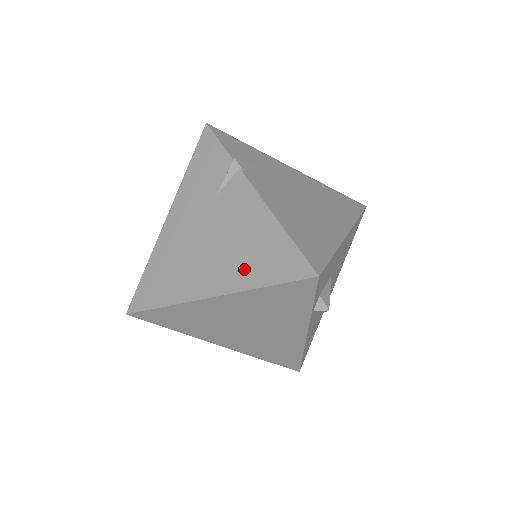
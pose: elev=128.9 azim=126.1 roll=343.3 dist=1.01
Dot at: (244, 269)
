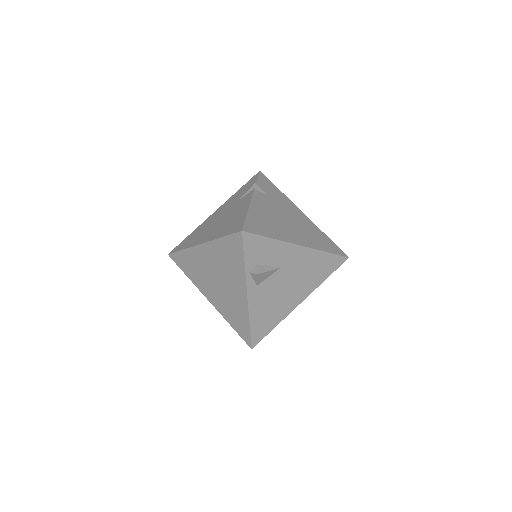
Dot at: (221, 231)
